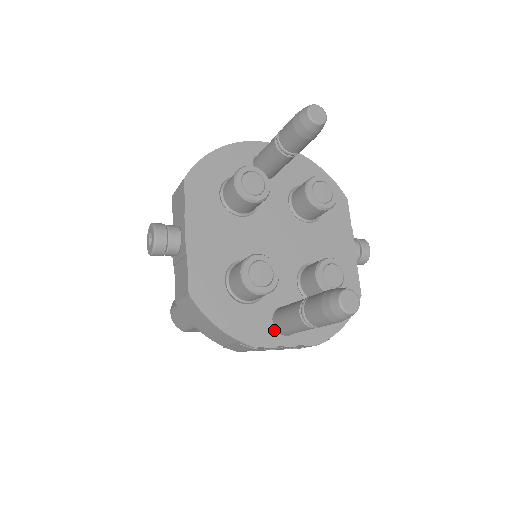
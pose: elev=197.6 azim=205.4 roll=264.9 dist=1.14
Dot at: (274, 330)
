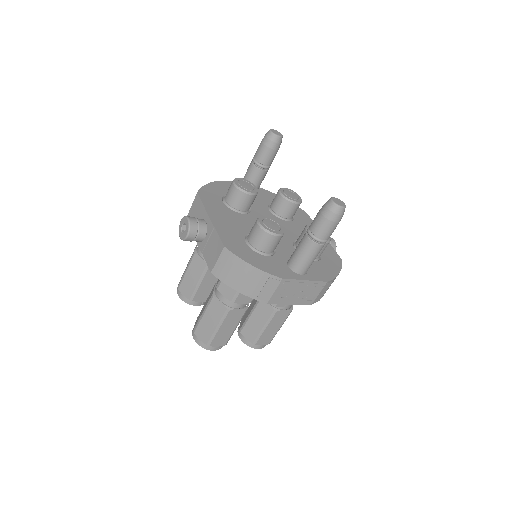
Dot at: (291, 271)
